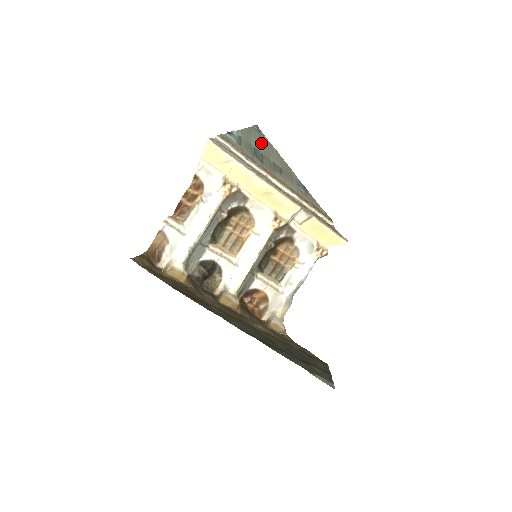
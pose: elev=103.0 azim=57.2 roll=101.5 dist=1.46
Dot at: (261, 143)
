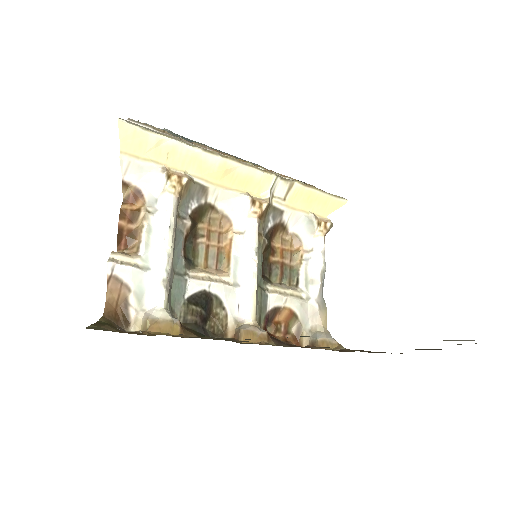
Dot at: occluded
